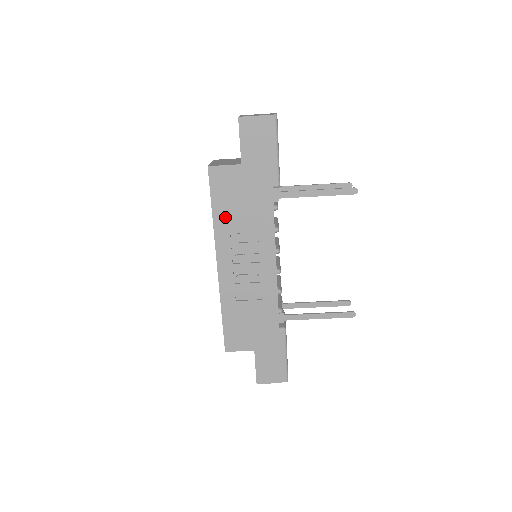
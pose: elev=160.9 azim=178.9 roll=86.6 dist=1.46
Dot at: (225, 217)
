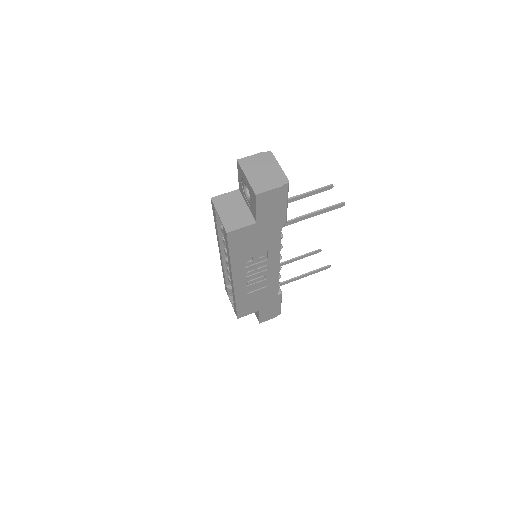
Dot at: (241, 256)
